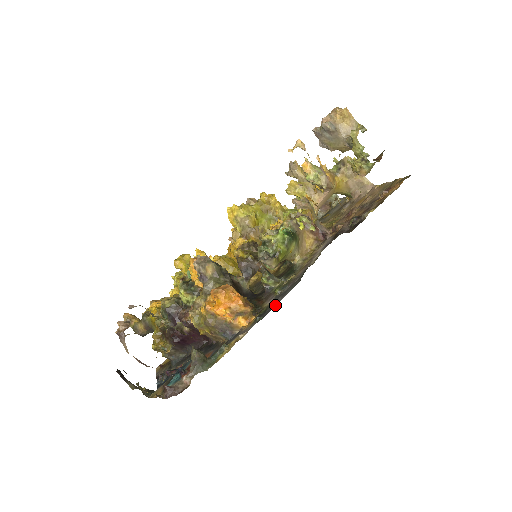
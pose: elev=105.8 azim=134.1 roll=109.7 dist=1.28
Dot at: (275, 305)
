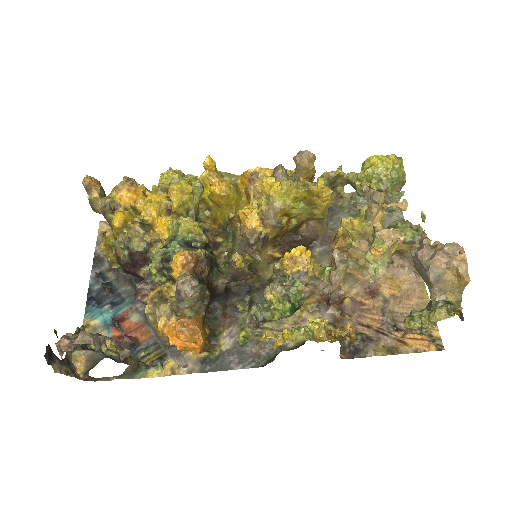
Dot at: (226, 370)
